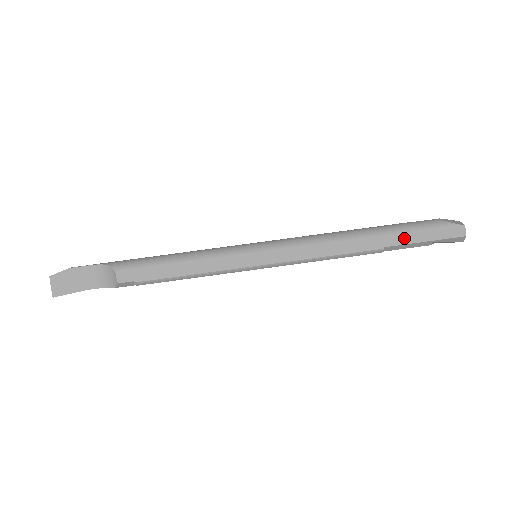
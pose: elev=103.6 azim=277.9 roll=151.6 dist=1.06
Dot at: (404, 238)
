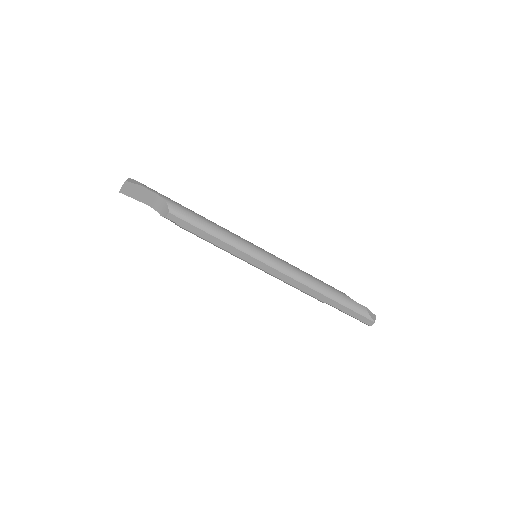
Dot at: (340, 306)
